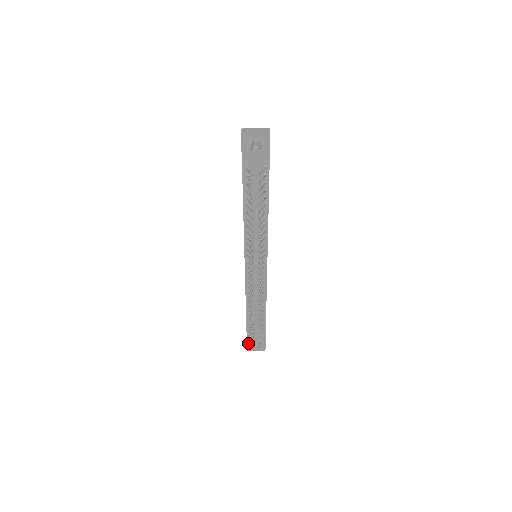
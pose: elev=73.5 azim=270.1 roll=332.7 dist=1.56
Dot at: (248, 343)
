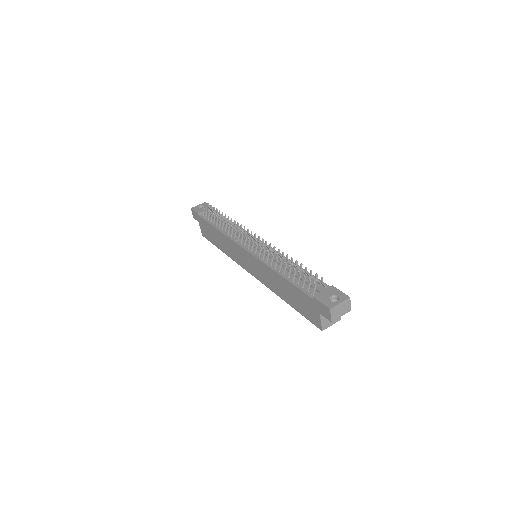
Dot at: (320, 300)
